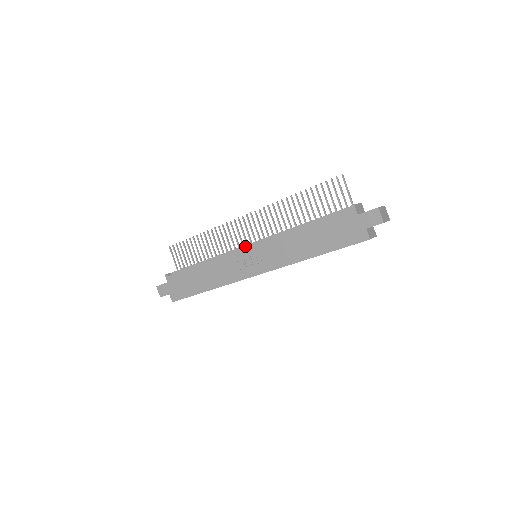
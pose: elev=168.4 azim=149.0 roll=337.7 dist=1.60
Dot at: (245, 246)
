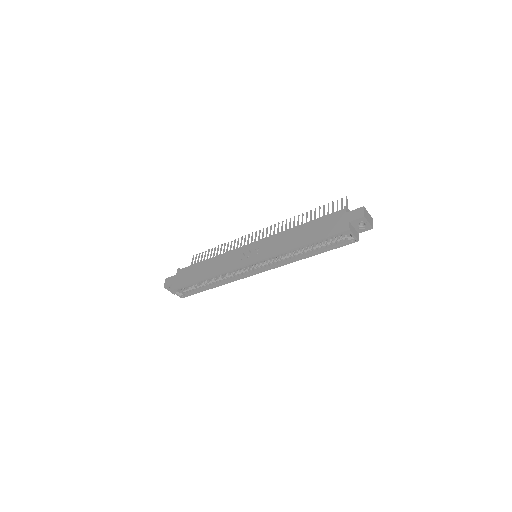
Dot at: occluded
